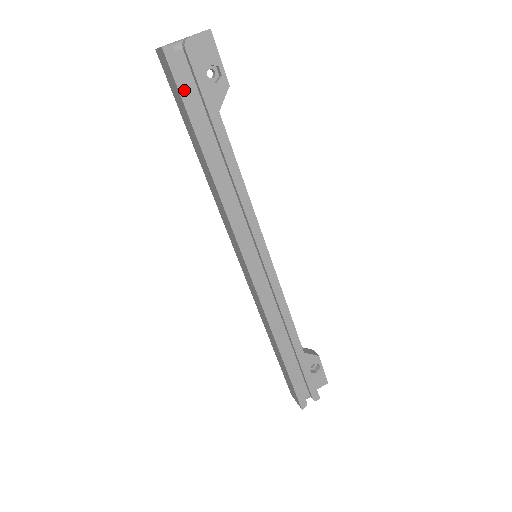
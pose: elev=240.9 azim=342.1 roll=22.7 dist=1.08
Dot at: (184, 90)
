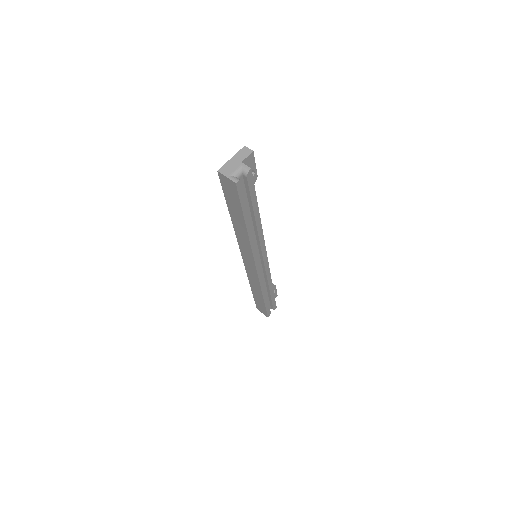
Dot at: (242, 199)
